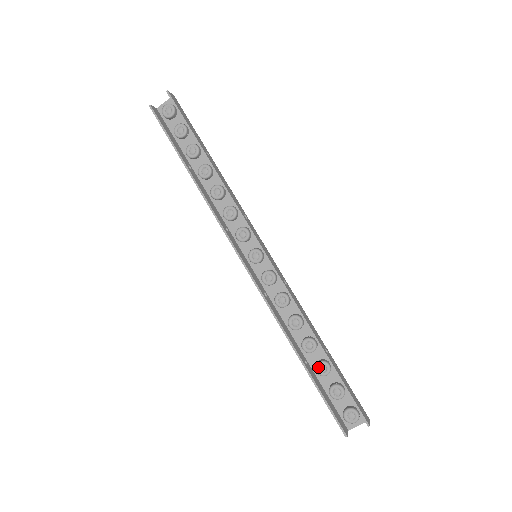
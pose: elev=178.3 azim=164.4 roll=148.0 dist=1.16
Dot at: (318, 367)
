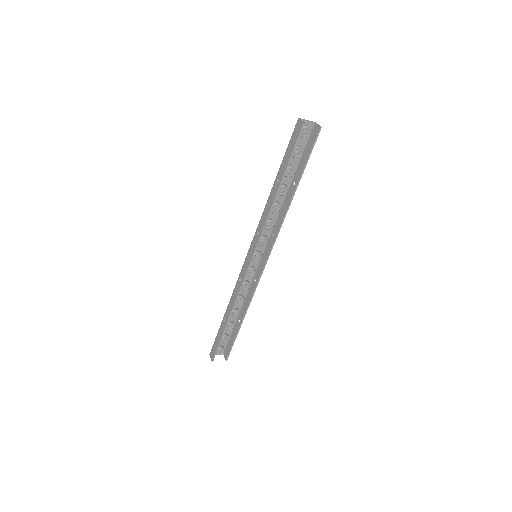
Dot at: (229, 325)
